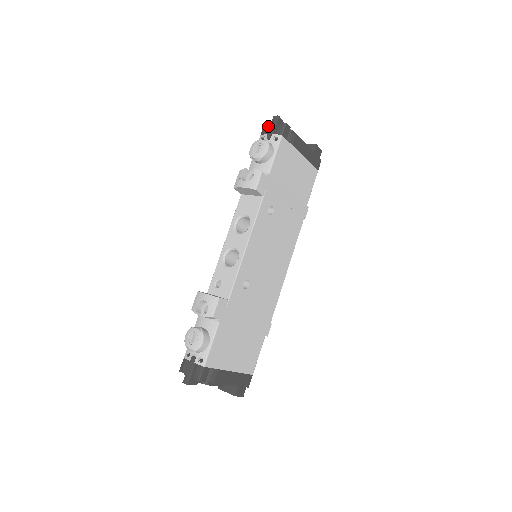
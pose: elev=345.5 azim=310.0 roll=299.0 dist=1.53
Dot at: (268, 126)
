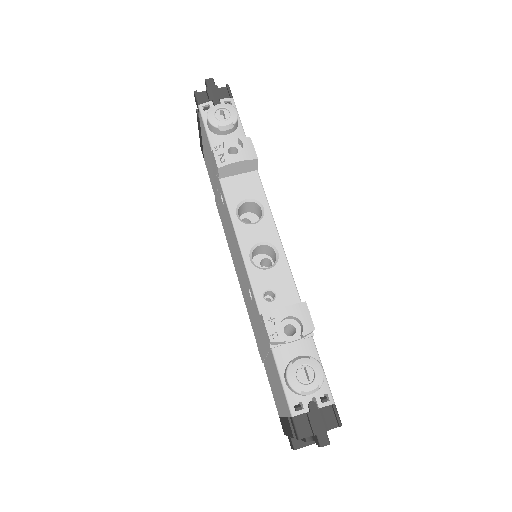
Dot at: (201, 94)
